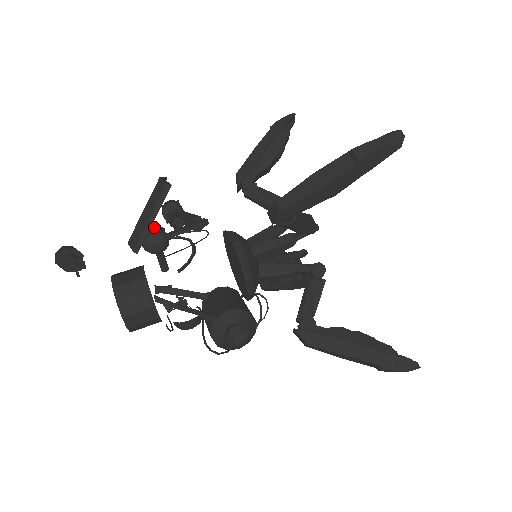
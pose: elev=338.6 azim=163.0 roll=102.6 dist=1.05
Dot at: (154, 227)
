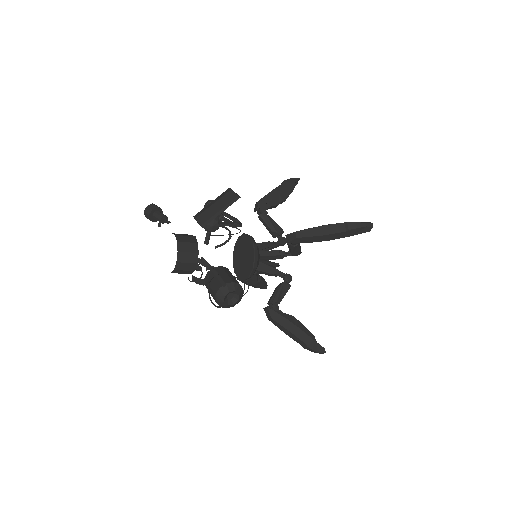
Dot at: occluded
